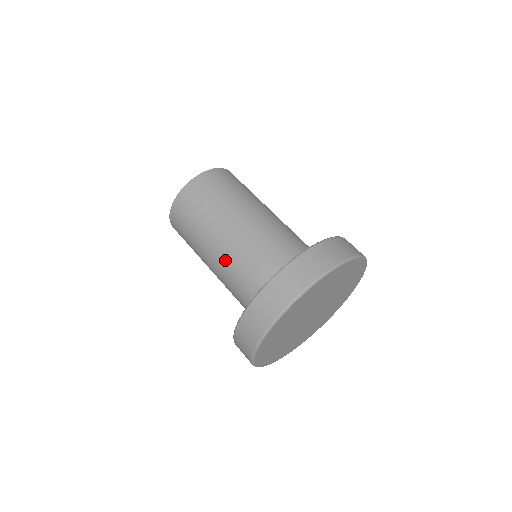
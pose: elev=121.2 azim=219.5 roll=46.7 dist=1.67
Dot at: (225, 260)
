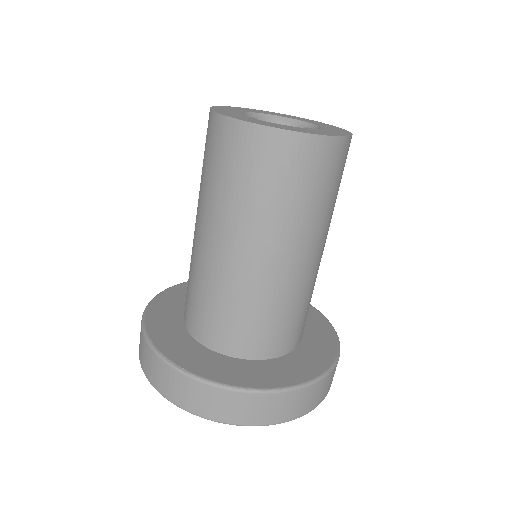
Dot at: occluded
